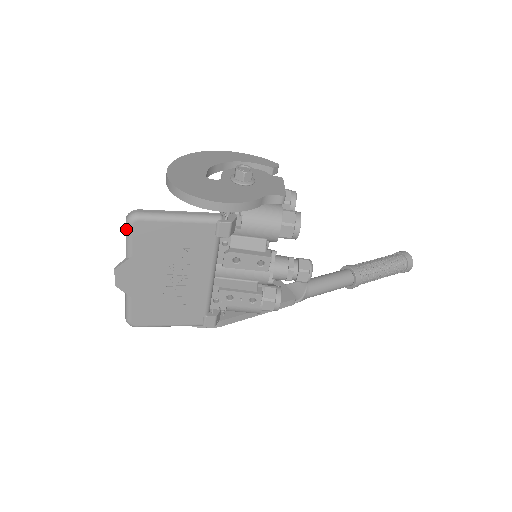
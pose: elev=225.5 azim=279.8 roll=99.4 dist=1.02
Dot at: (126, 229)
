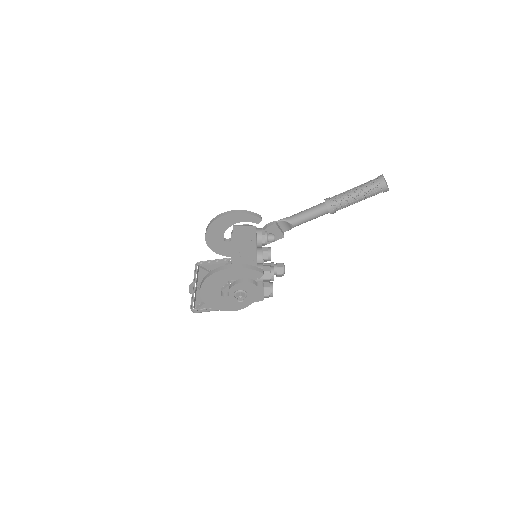
Dot at: (192, 307)
